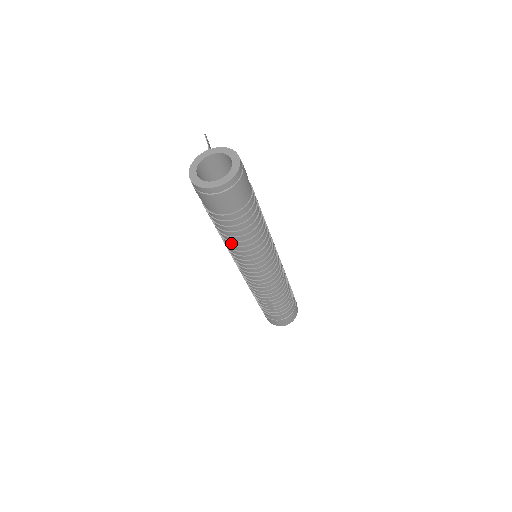
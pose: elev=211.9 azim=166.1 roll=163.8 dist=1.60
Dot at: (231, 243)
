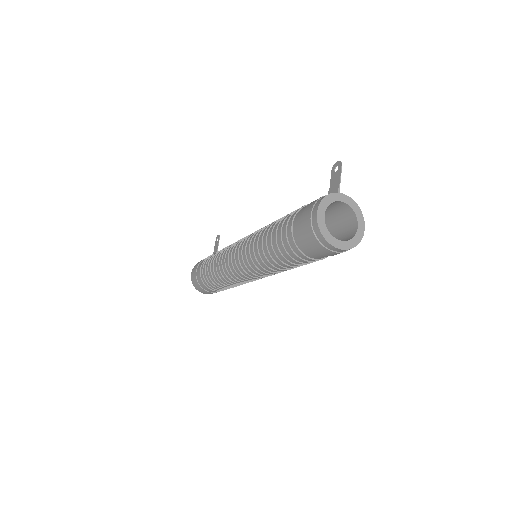
Dot at: (269, 257)
